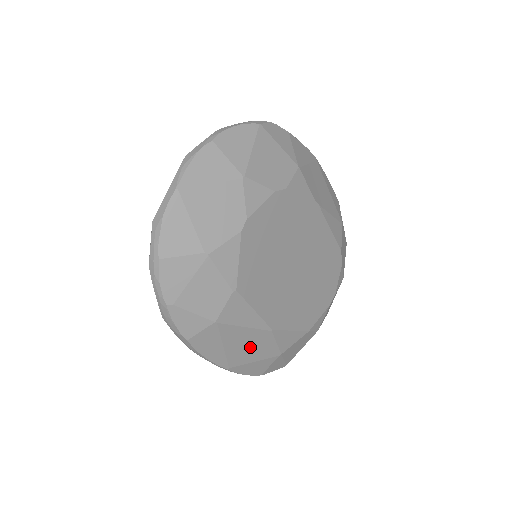
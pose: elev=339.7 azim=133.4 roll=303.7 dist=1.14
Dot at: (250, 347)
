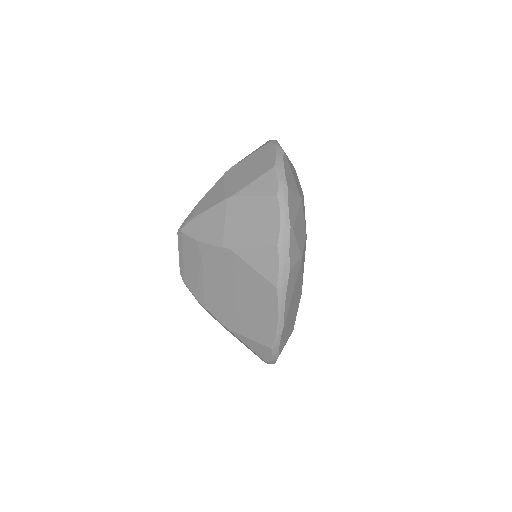
Dot at: (294, 306)
